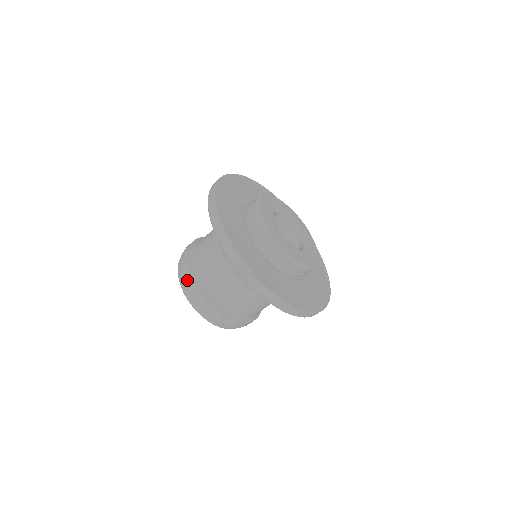
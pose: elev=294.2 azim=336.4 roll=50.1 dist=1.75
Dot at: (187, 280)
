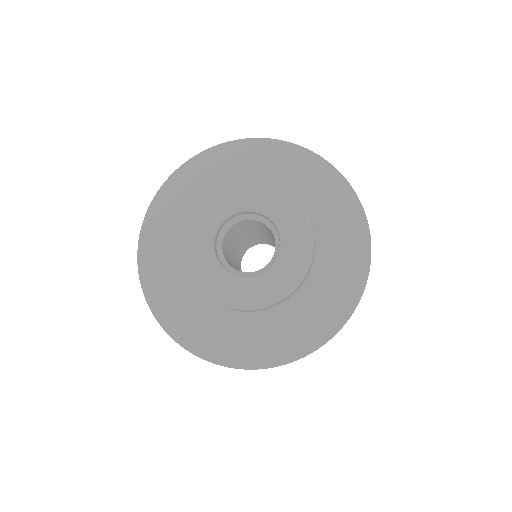
Dot at: occluded
